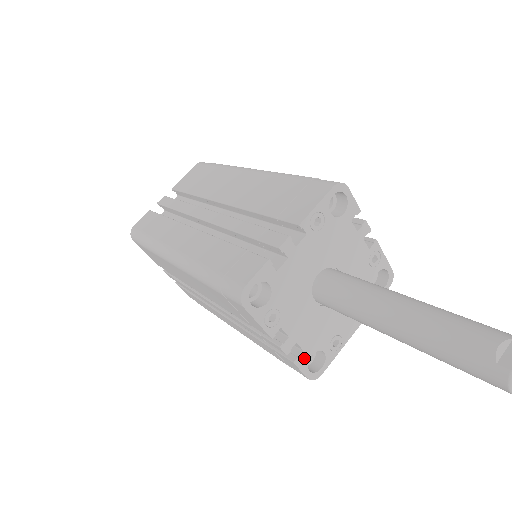
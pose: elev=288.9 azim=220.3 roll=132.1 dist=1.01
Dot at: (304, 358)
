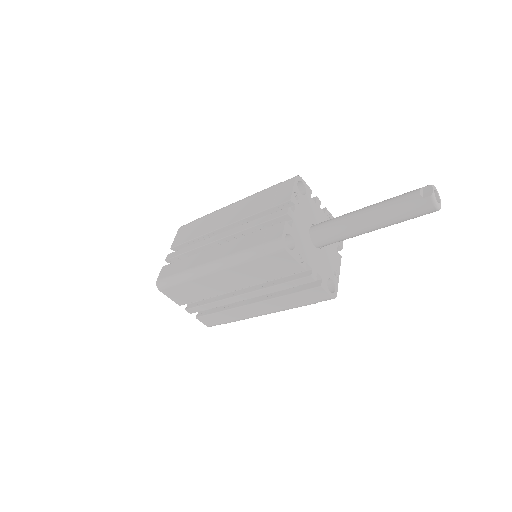
Dot at: (324, 283)
